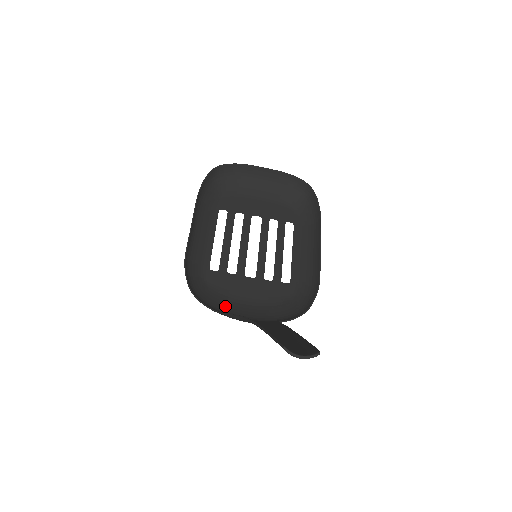
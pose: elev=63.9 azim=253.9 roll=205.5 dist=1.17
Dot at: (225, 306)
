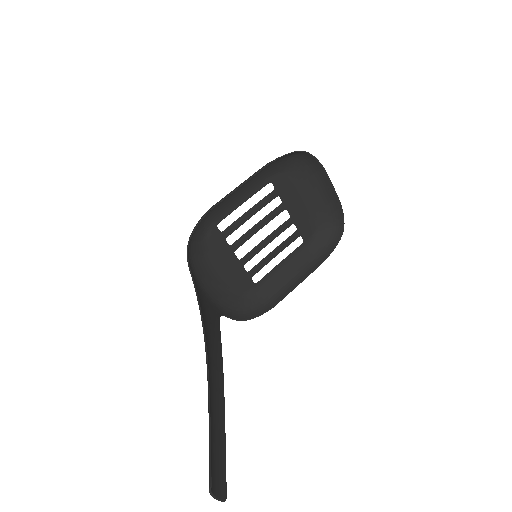
Dot at: (200, 266)
